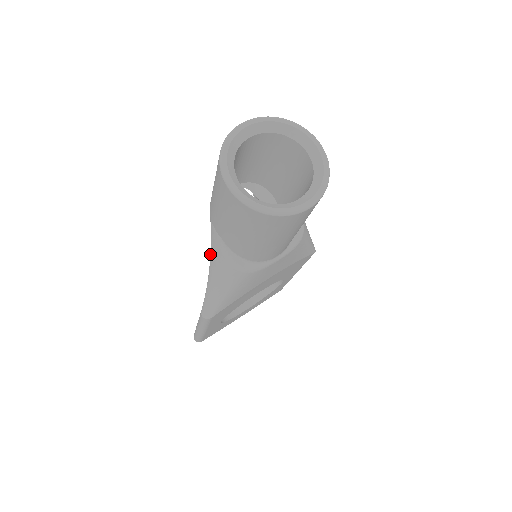
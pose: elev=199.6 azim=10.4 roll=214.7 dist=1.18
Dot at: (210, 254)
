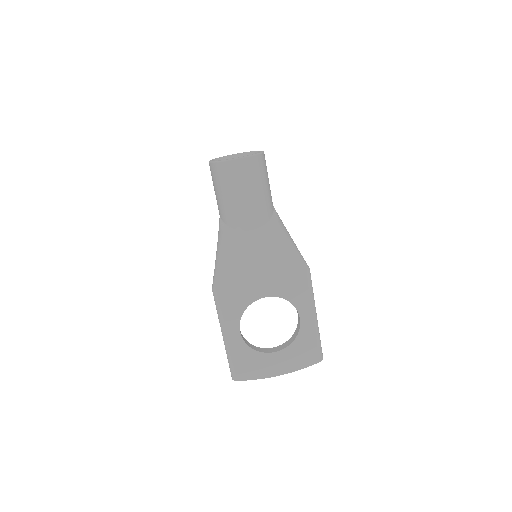
Dot at: occluded
